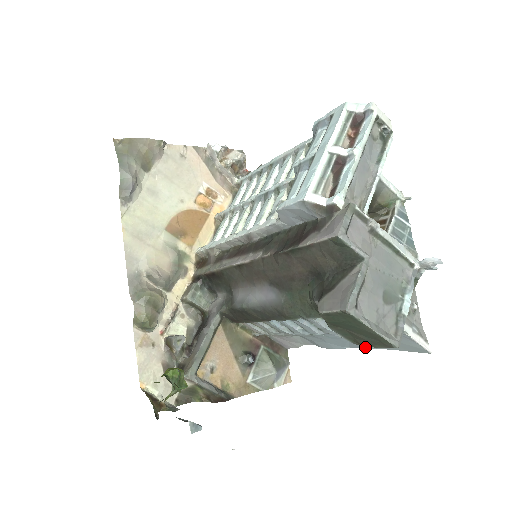
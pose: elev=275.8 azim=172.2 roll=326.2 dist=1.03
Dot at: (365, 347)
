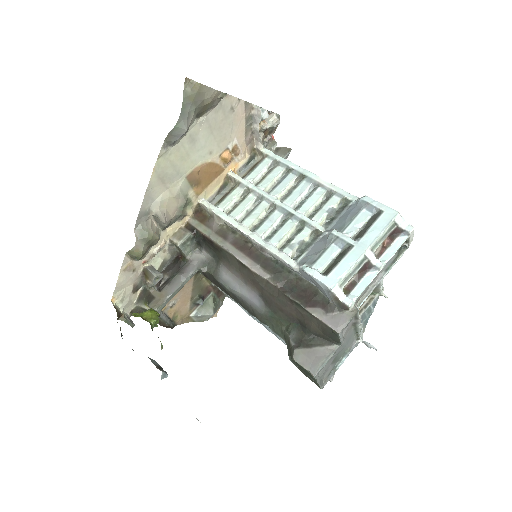
Dot at: occluded
